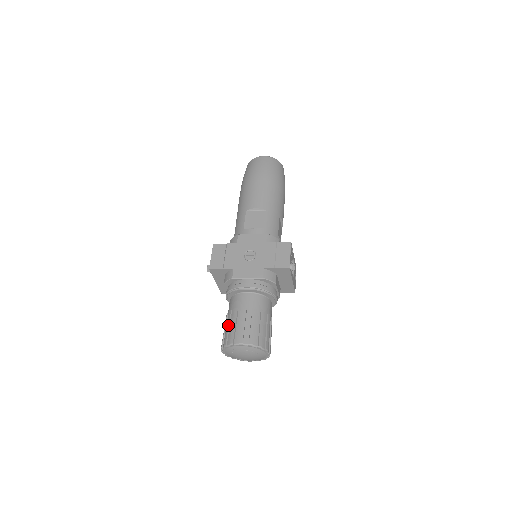
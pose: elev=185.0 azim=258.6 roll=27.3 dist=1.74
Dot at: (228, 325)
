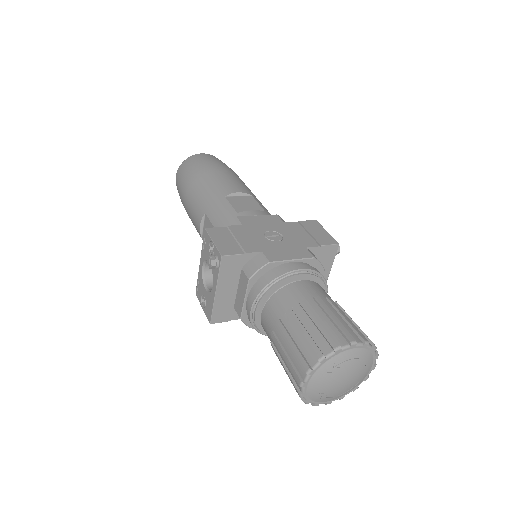
Dot at: (303, 327)
